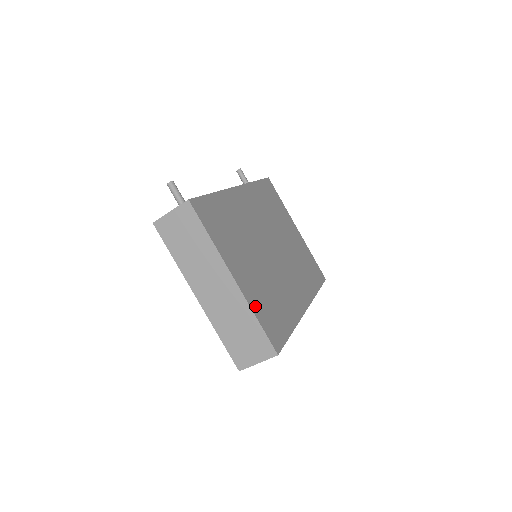
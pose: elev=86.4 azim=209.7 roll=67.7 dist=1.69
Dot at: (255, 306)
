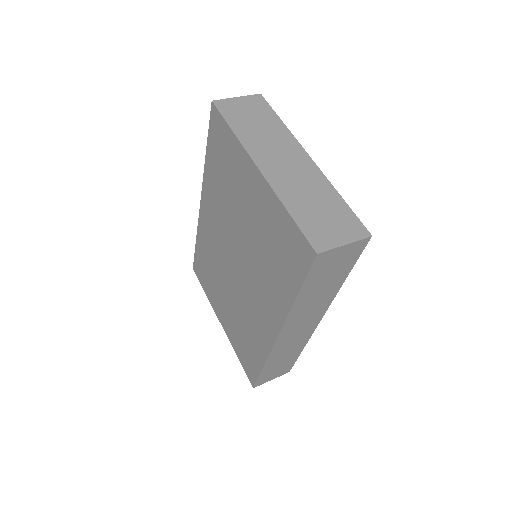
Dot at: occluded
